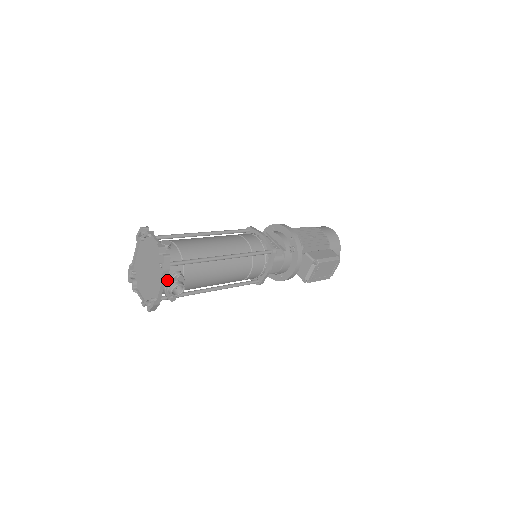
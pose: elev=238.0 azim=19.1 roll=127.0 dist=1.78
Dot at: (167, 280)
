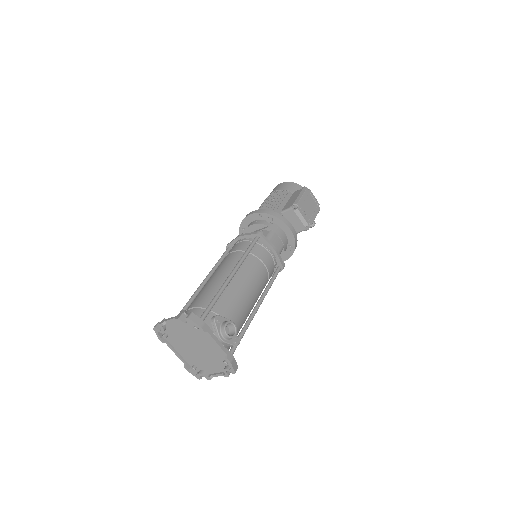
Dot at: (214, 333)
